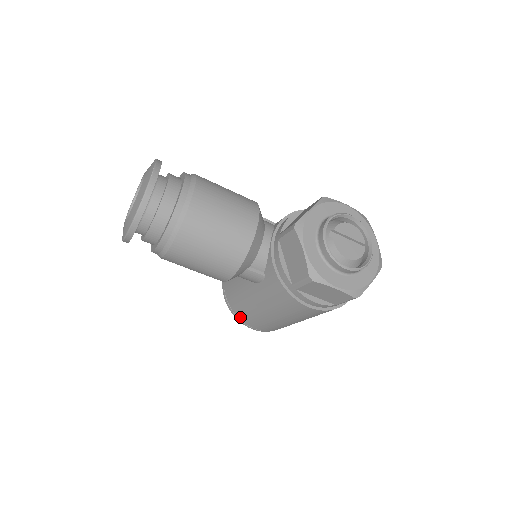
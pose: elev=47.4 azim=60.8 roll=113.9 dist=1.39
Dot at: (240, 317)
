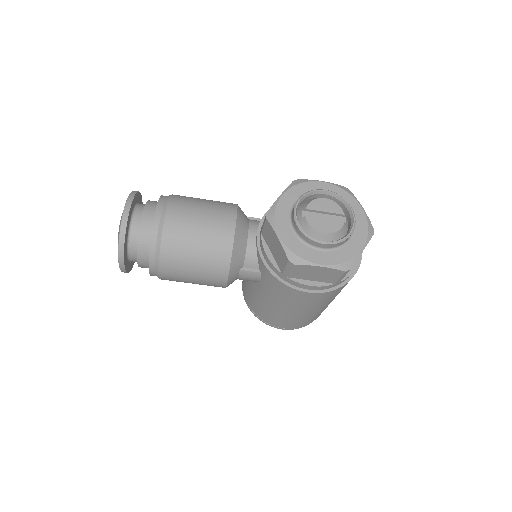
Dot at: (264, 320)
